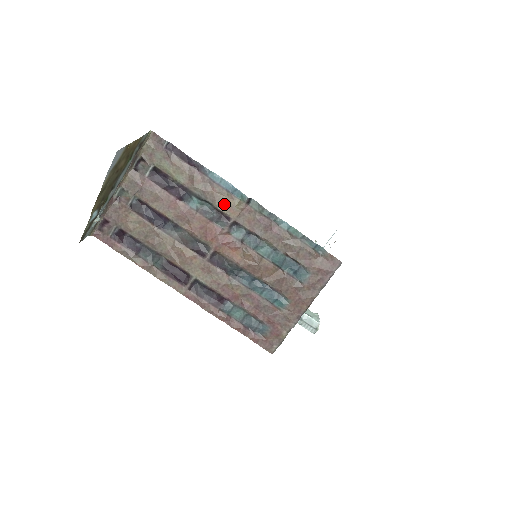
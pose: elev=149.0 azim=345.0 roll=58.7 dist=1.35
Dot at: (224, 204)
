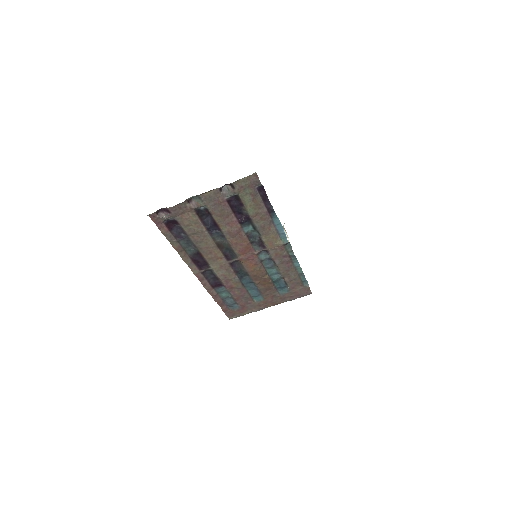
Dot at: (269, 239)
